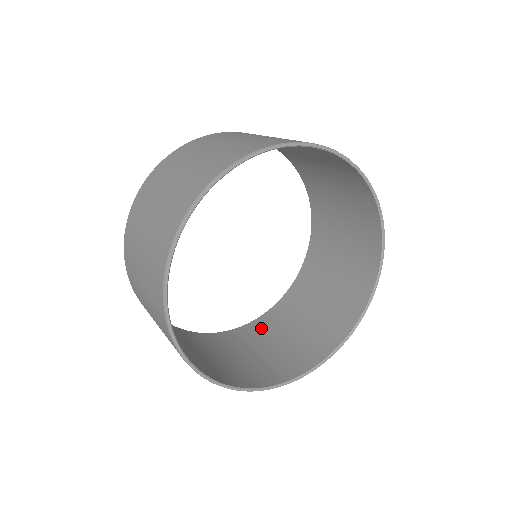
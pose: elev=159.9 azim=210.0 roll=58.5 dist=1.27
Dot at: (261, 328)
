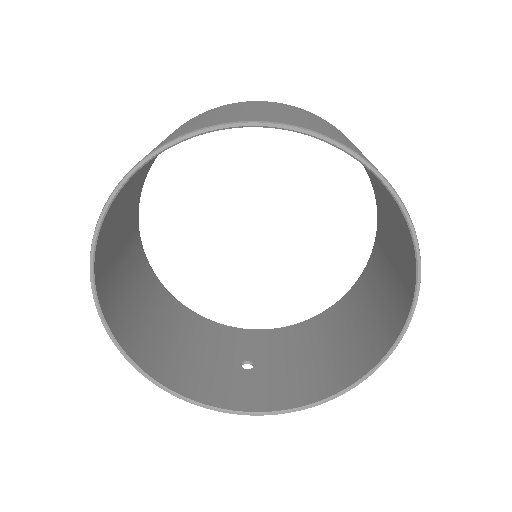
Dot at: (368, 278)
